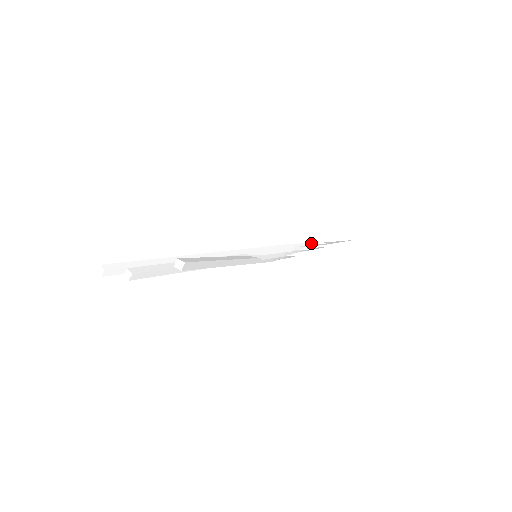
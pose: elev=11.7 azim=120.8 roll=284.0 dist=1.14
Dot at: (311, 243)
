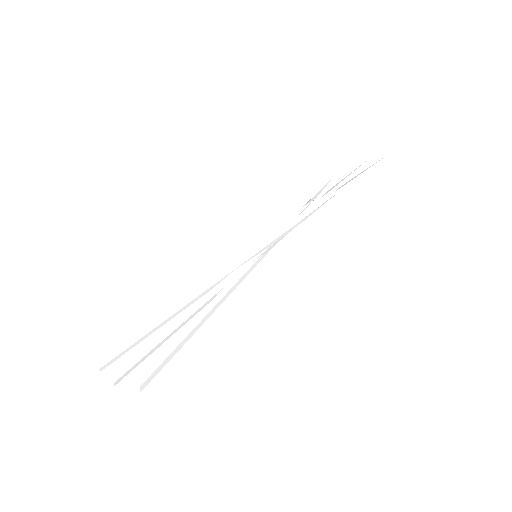
Dot at: (326, 197)
